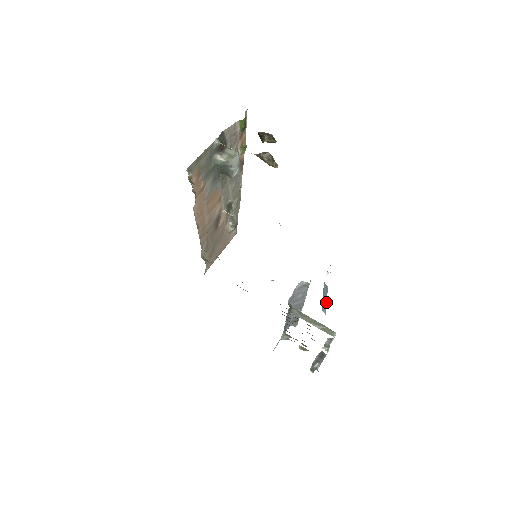
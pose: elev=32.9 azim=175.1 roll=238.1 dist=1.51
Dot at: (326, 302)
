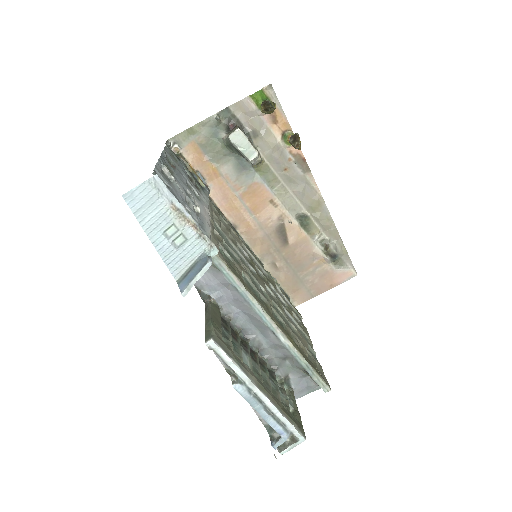
Dot at: (192, 278)
